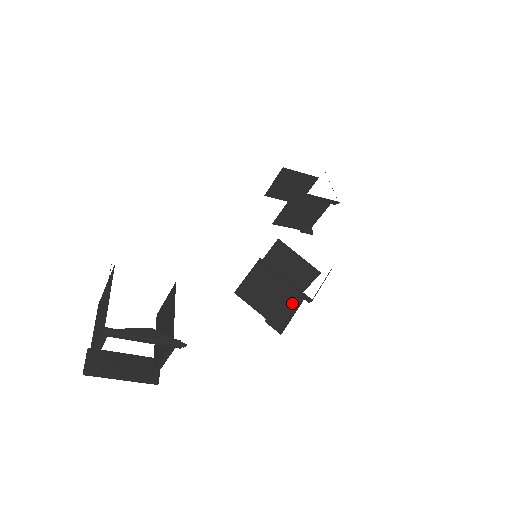
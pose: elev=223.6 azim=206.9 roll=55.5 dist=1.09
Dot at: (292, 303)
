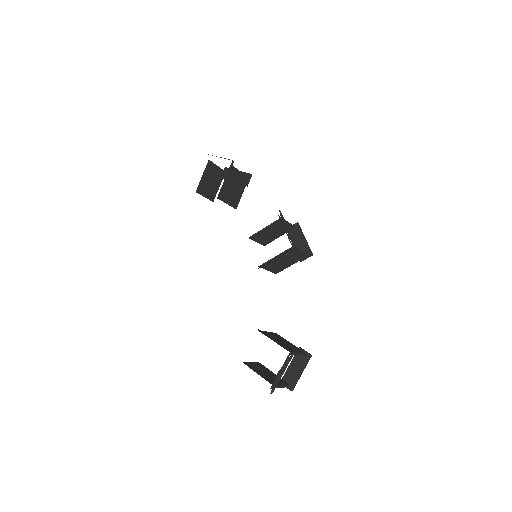
Dot at: (294, 252)
